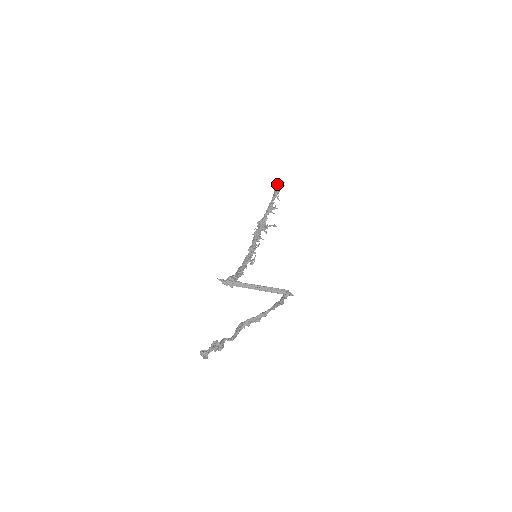
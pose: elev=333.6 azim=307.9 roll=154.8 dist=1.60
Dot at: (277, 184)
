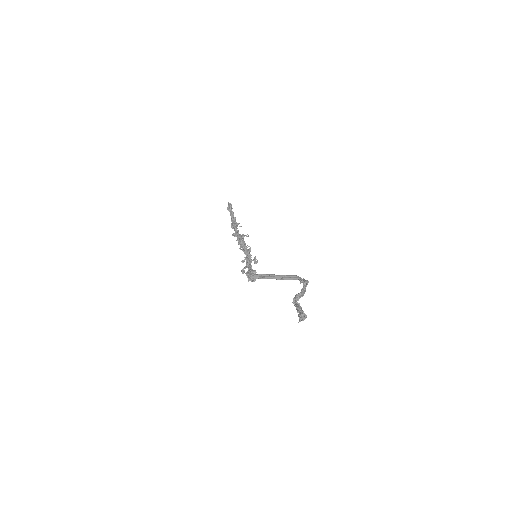
Dot at: (229, 205)
